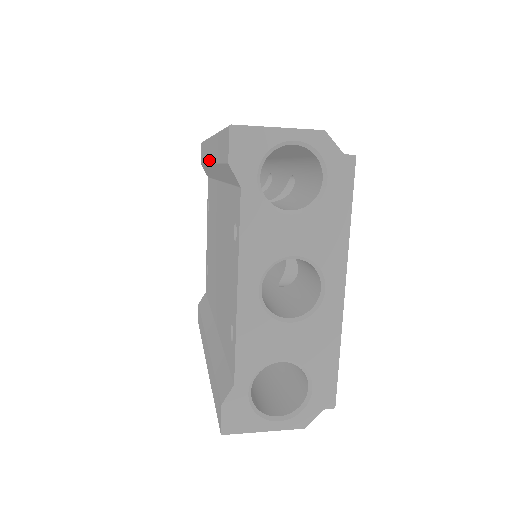
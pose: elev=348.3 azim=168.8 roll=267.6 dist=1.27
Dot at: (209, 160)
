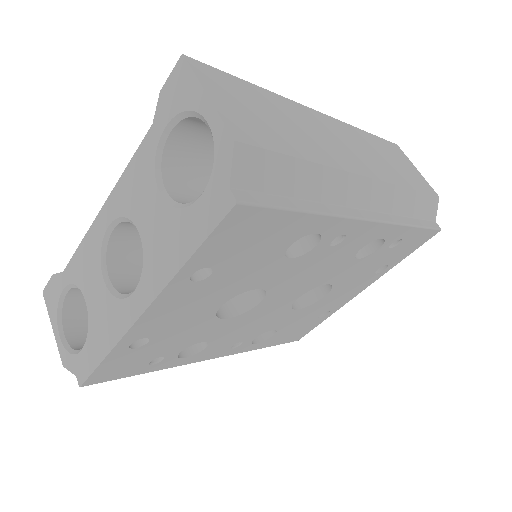
Dot at: occluded
